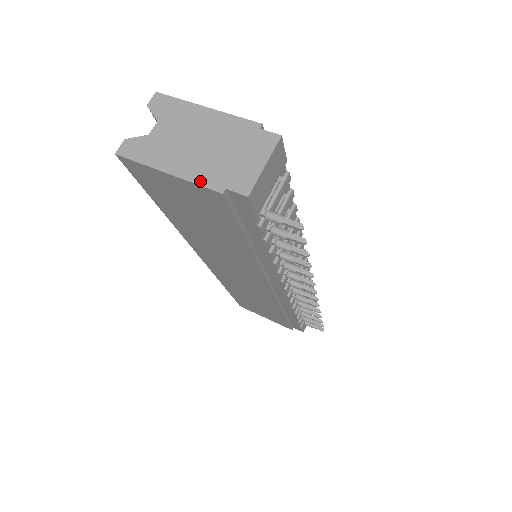
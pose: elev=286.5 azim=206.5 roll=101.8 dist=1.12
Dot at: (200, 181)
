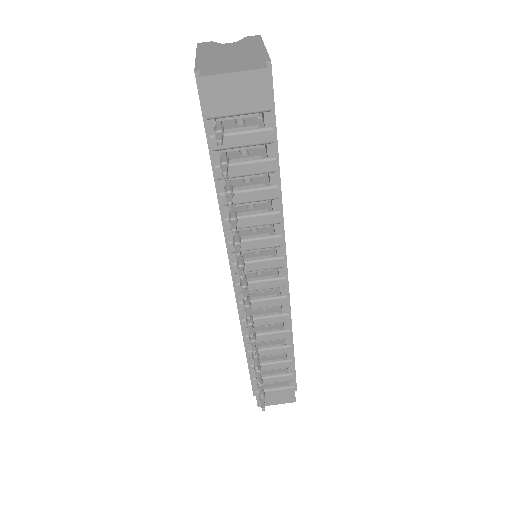
Dot at: (199, 63)
